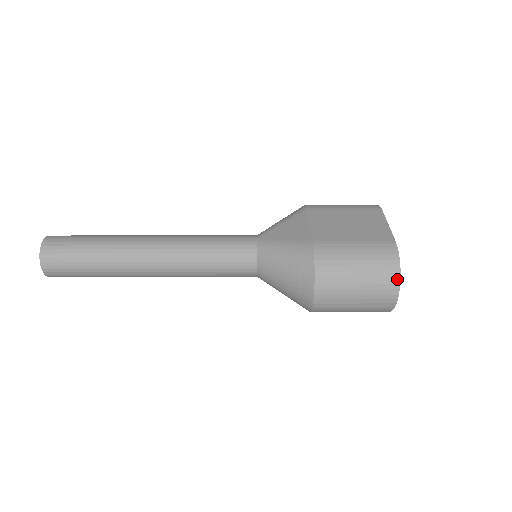
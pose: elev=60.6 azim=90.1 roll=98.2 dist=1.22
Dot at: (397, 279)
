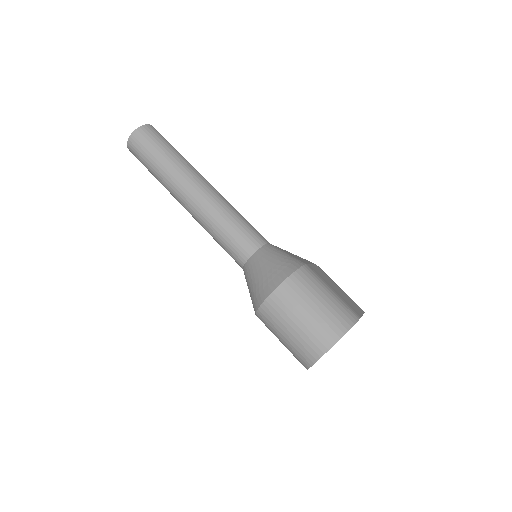
Dot at: (342, 333)
